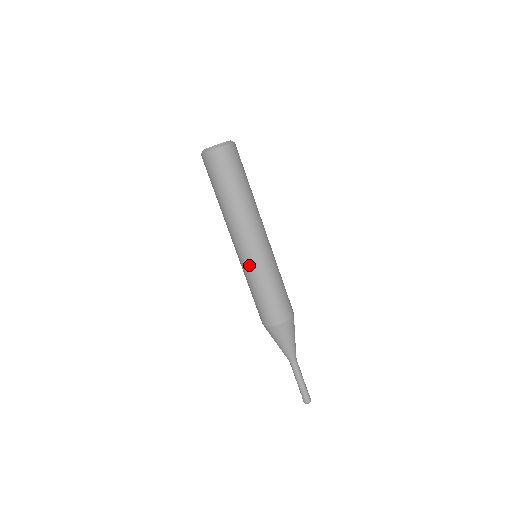
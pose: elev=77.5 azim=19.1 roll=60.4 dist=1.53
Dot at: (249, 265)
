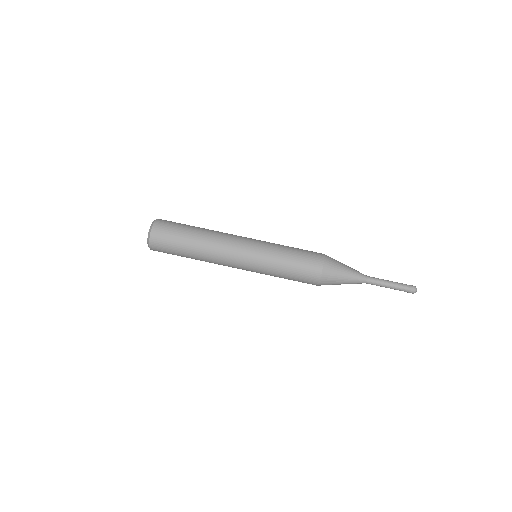
Dot at: occluded
